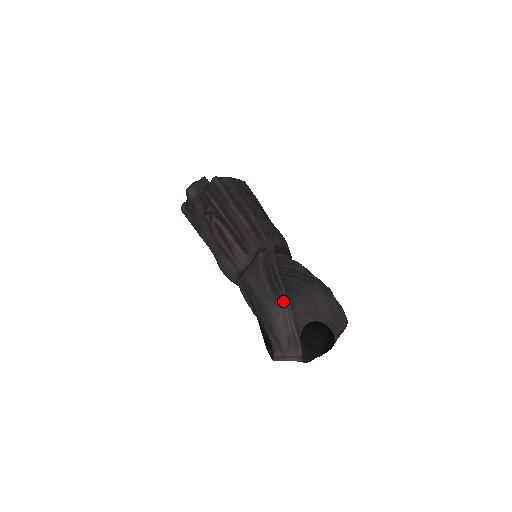
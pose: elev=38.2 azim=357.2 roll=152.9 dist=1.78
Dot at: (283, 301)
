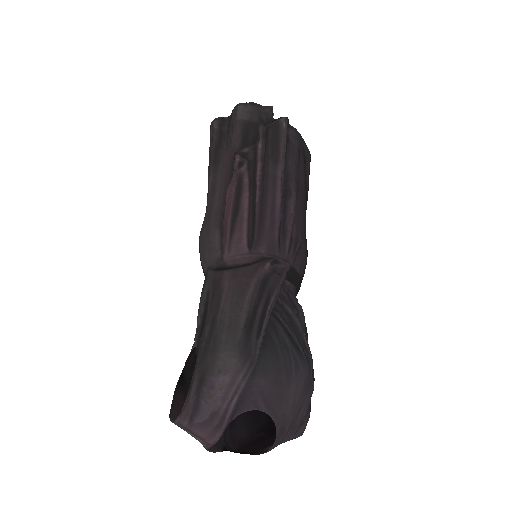
Dot at: (248, 357)
